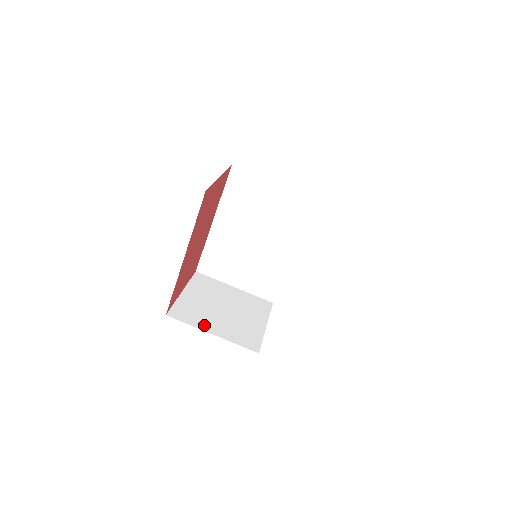
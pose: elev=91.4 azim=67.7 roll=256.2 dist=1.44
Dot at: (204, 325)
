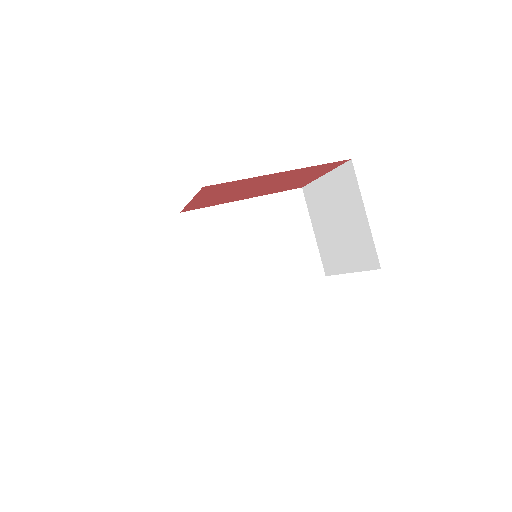
Dot at: occluded
